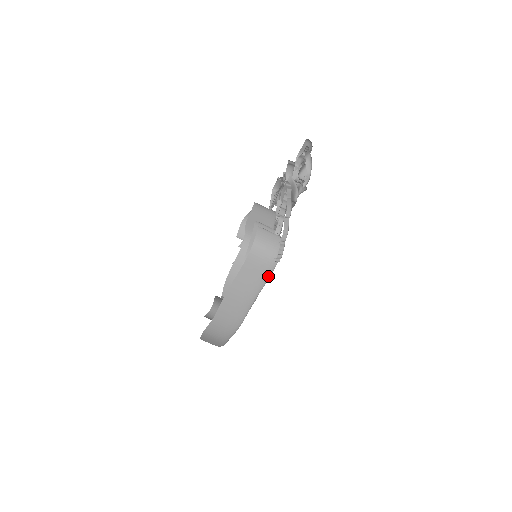
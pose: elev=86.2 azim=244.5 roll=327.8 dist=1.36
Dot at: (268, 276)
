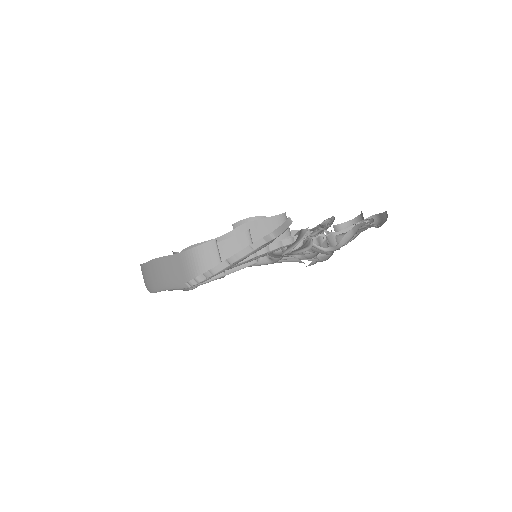
Dot at: (184, 286)
